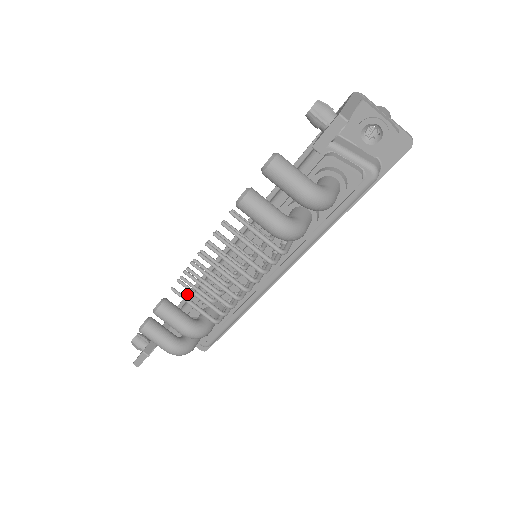
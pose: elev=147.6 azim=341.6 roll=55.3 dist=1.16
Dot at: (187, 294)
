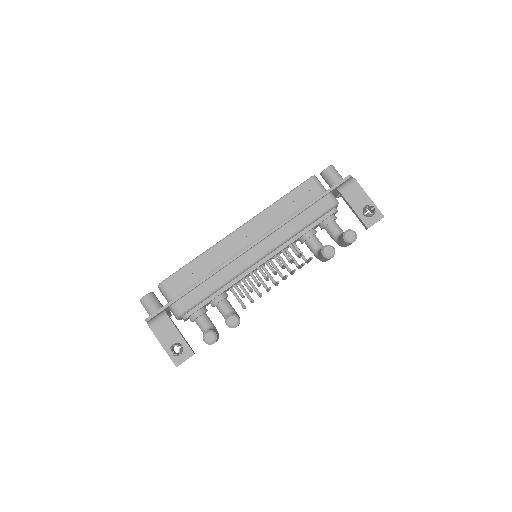
Dot at: (185, 295)
